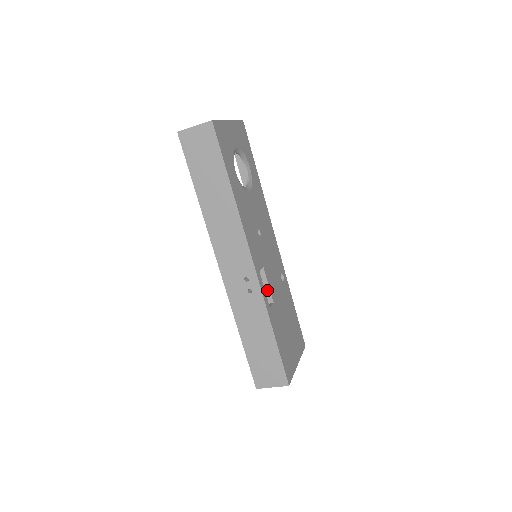
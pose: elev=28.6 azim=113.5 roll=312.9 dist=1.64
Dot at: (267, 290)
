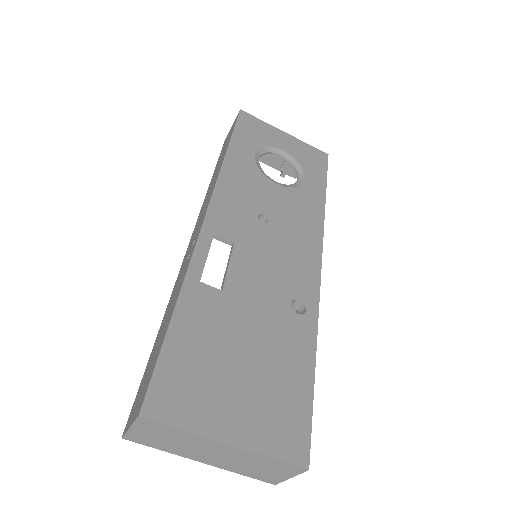
Dot at: (225, 274)
